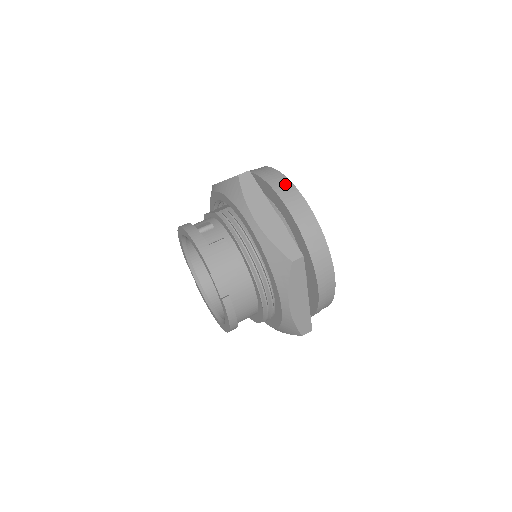
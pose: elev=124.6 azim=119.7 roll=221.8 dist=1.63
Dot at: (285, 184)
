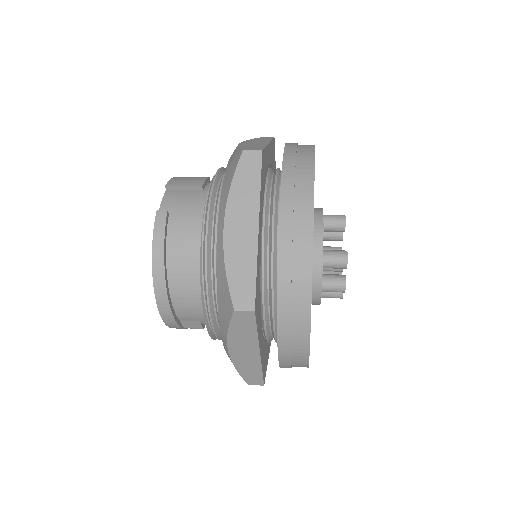
Dot at: occluded
